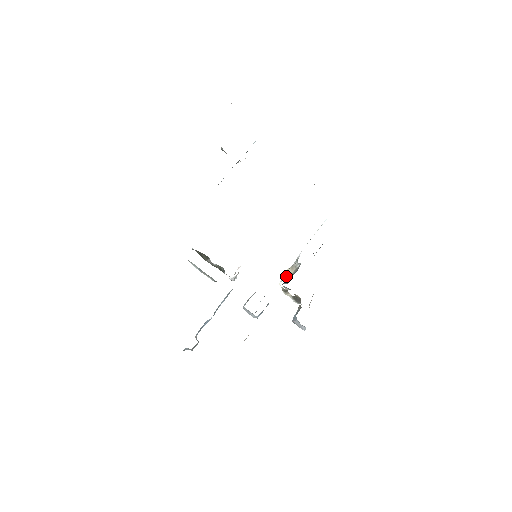
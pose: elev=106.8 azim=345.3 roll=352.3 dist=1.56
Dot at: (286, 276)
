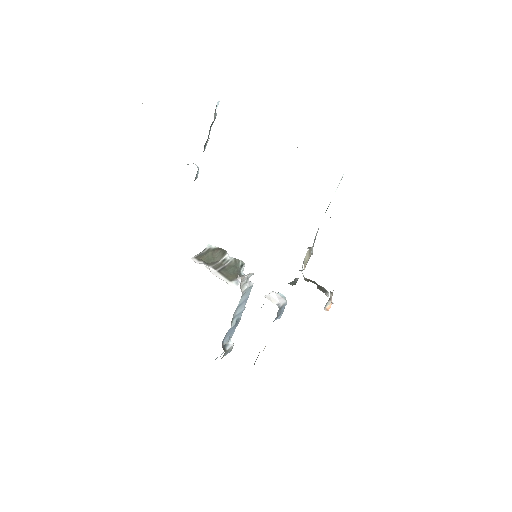
Dot at: occluded
